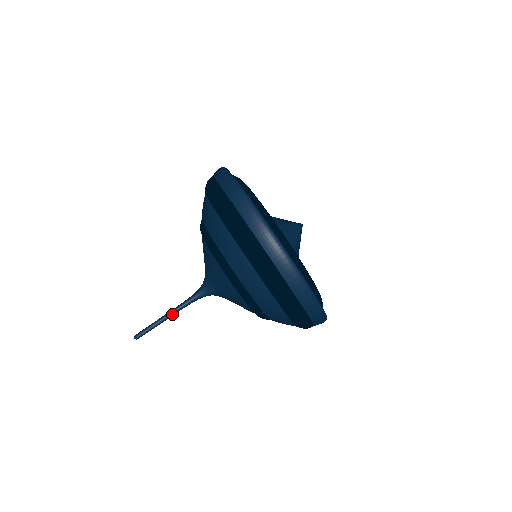
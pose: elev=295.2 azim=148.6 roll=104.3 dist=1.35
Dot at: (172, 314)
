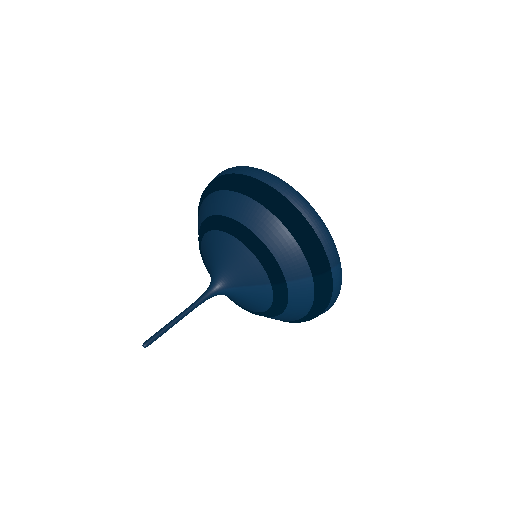
Dot at: (183, 314)
